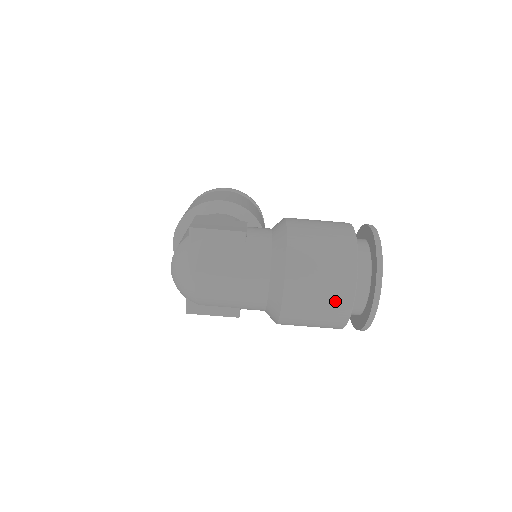
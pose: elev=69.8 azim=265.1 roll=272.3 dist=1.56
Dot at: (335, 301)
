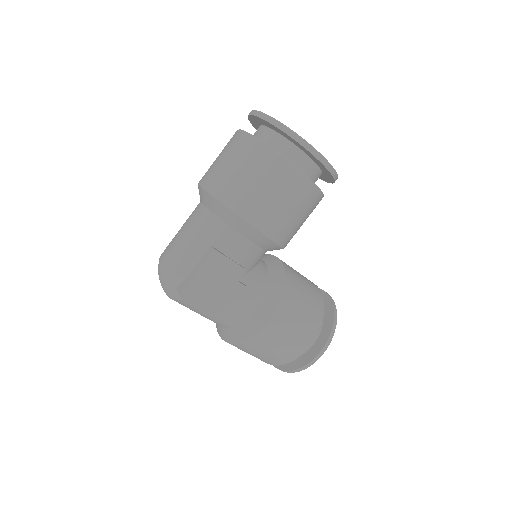
Dot at: (233, 146)
